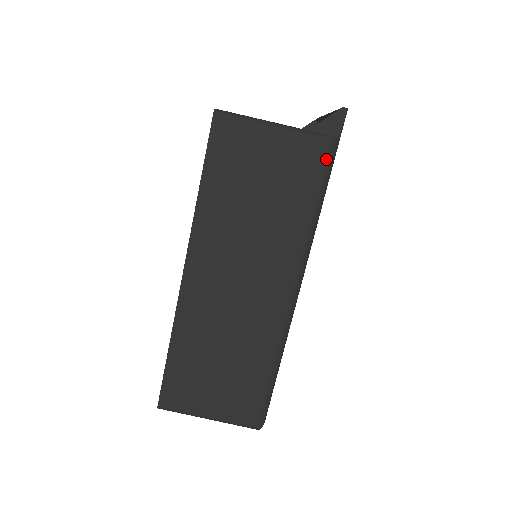
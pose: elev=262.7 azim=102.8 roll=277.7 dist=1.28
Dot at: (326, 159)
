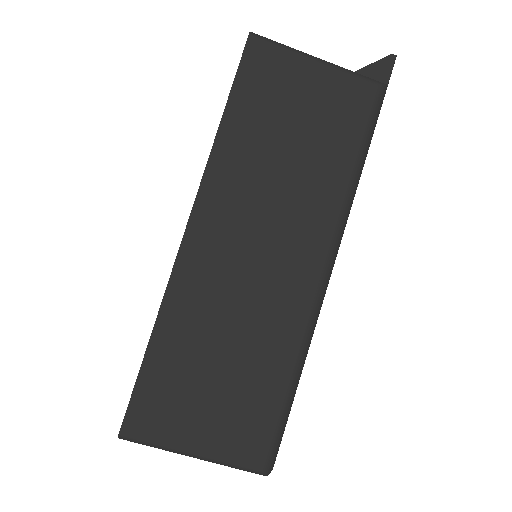
Dot at: (374, 105)
